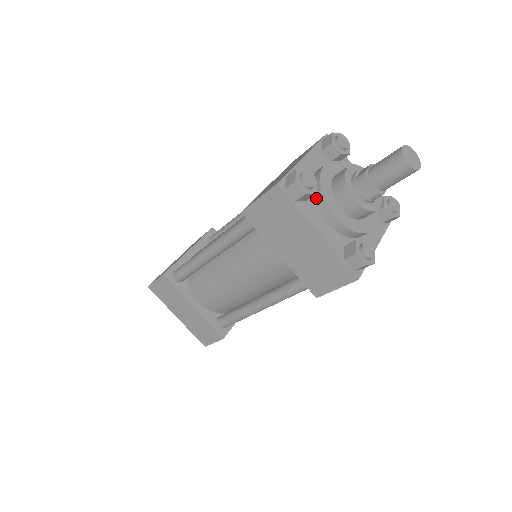
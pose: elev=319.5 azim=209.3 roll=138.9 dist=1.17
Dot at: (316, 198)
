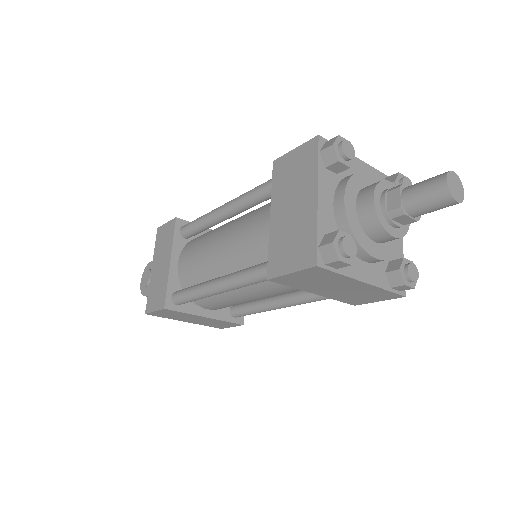
Dot at: occluded
